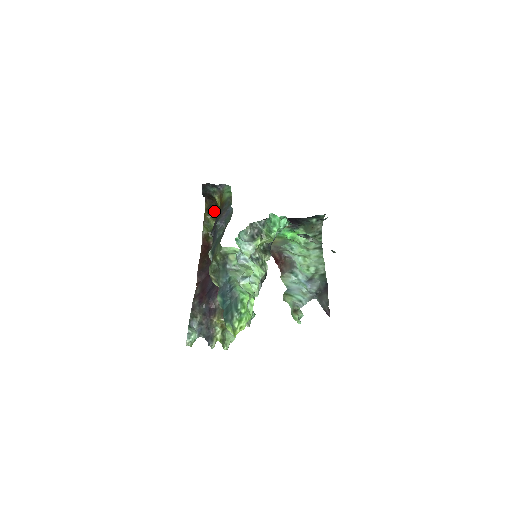
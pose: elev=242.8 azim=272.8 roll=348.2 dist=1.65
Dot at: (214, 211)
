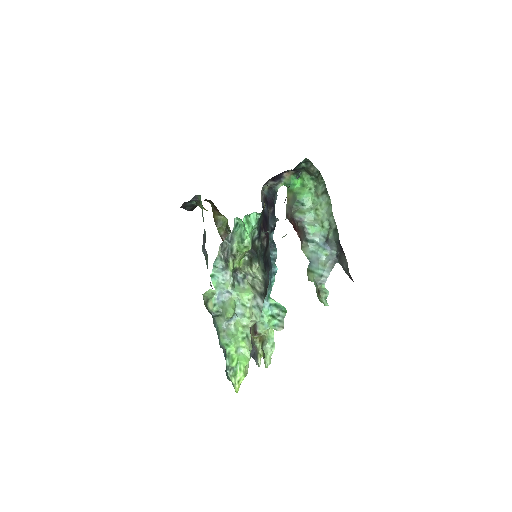
Dot at: (216, 209)
